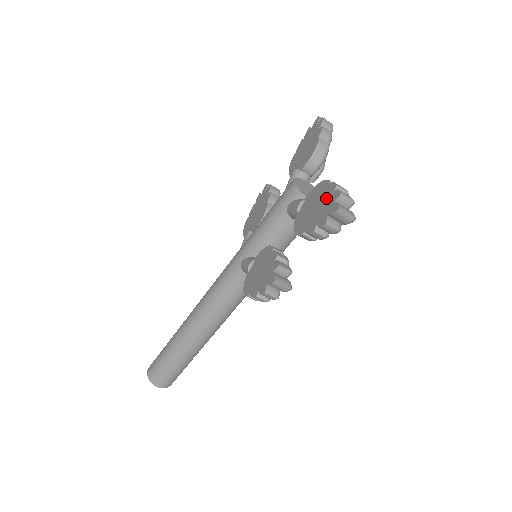
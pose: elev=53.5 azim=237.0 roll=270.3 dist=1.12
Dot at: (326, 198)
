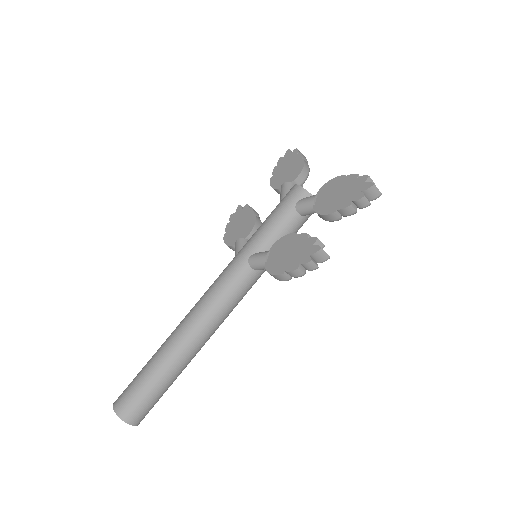
Dot at: (350, 184)
